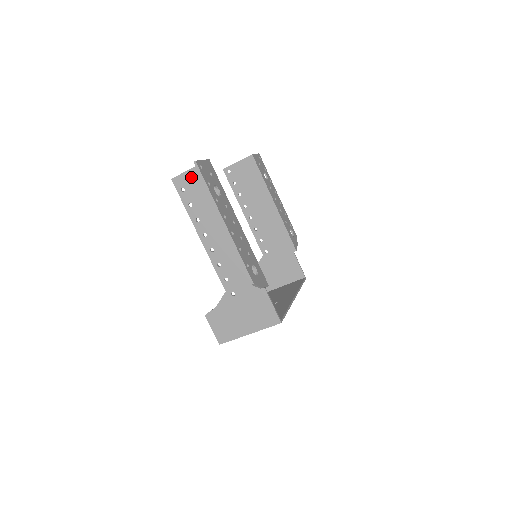
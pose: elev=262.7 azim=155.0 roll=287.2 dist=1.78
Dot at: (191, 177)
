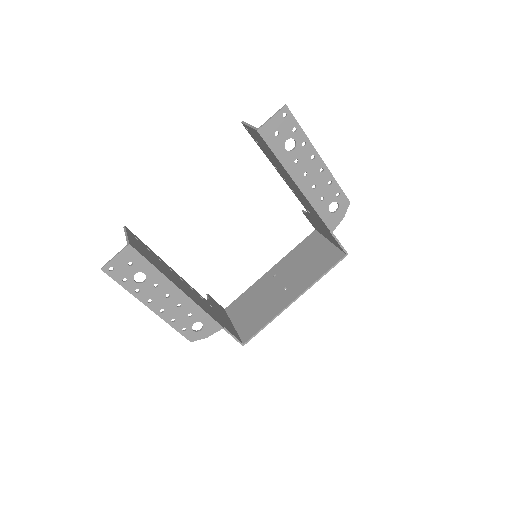
Dot at: occluded
